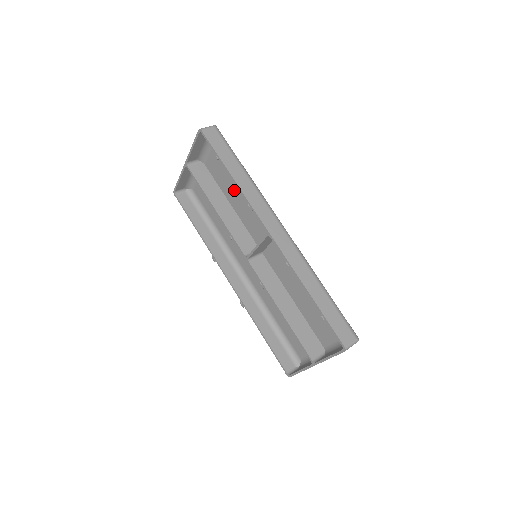
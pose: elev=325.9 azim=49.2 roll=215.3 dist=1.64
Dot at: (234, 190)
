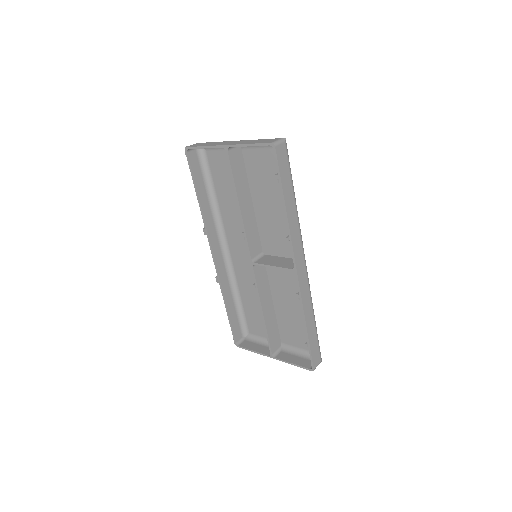
Dot at: (267, 197)
